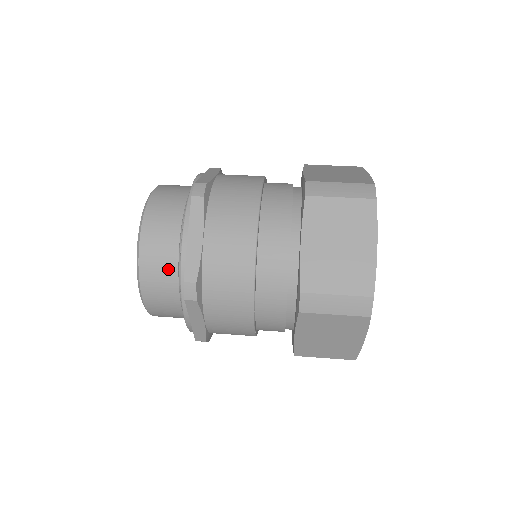
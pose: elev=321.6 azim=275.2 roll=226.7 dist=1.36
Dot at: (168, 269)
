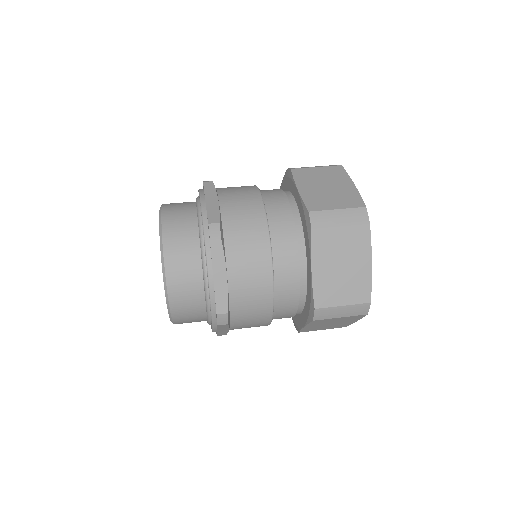
Dot at: (195, 299)
